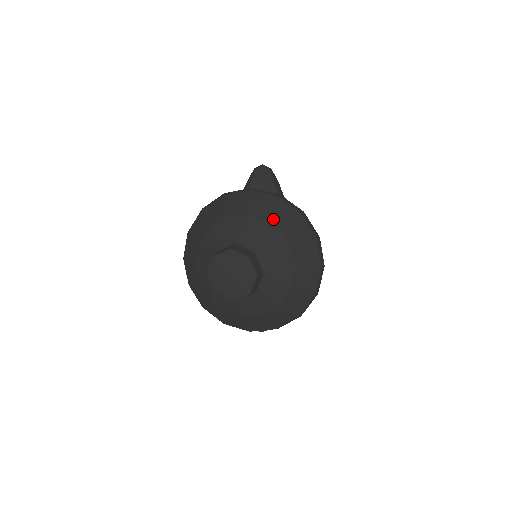
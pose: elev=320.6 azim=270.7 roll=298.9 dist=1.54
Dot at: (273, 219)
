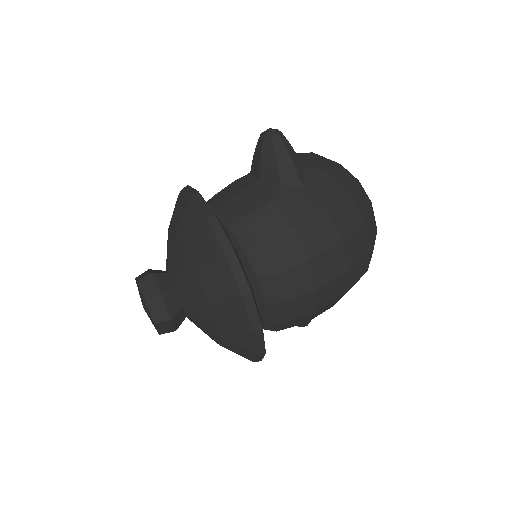
Dot at: (194, 252)
